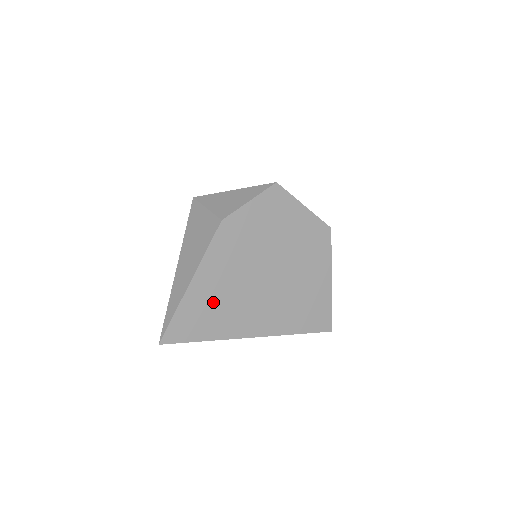
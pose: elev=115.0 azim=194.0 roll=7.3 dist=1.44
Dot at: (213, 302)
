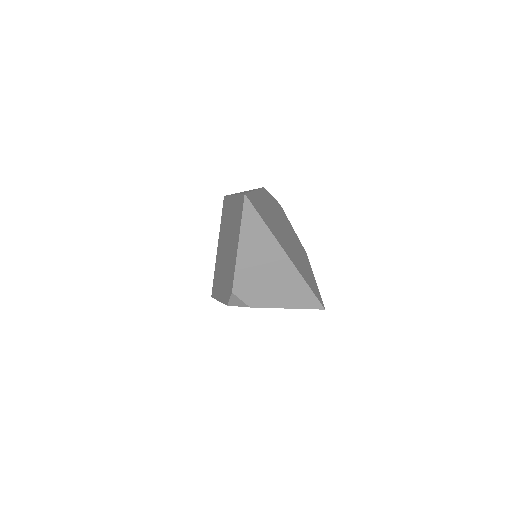
Dot at: (266, 212)
